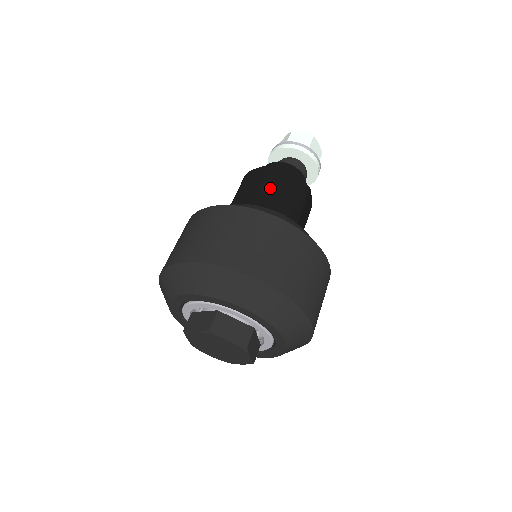
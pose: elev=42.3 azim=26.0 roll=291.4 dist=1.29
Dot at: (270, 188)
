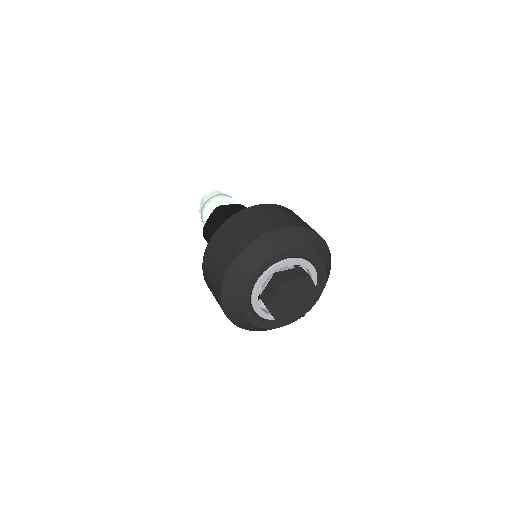
Dot at: (228, 216)
